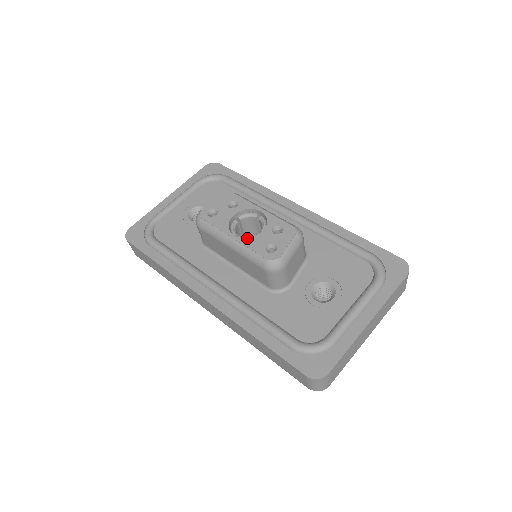
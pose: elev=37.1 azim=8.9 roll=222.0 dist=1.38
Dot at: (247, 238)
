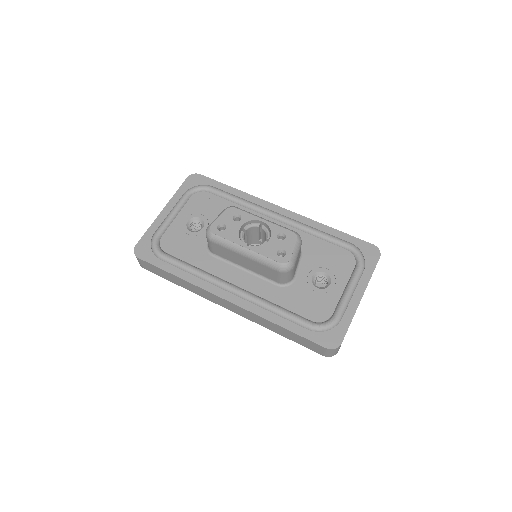
Dot at: (259, 247)
